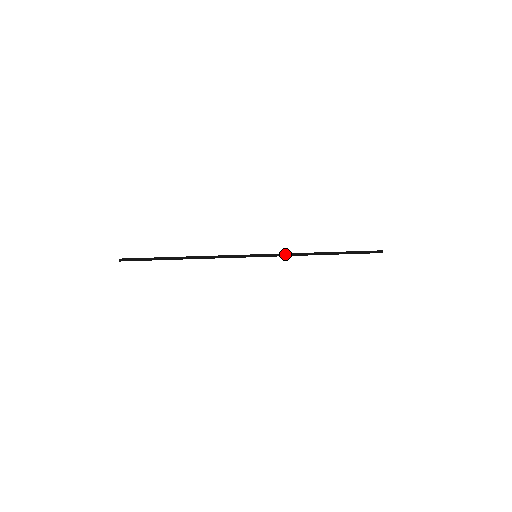
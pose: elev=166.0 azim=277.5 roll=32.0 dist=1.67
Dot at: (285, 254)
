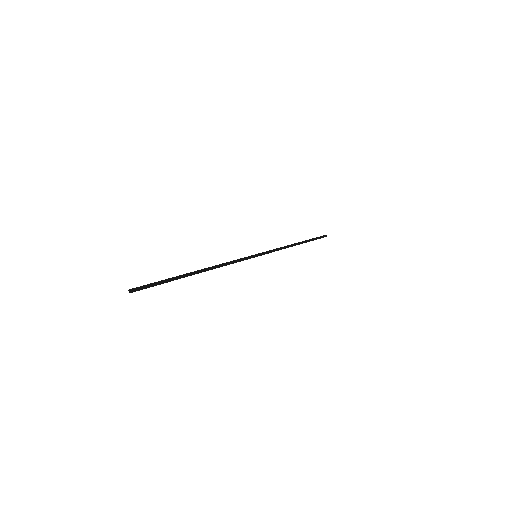
Dot at: (276, 250)
